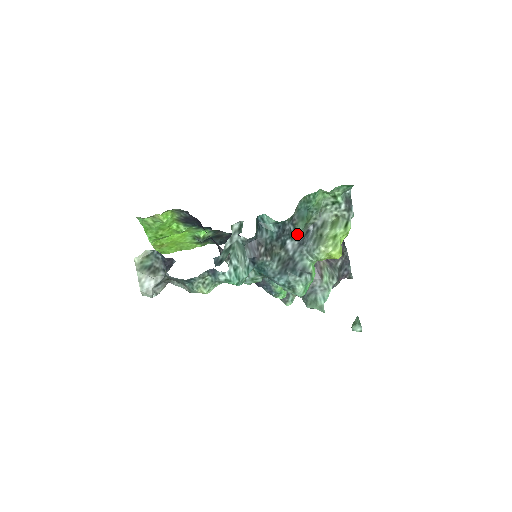
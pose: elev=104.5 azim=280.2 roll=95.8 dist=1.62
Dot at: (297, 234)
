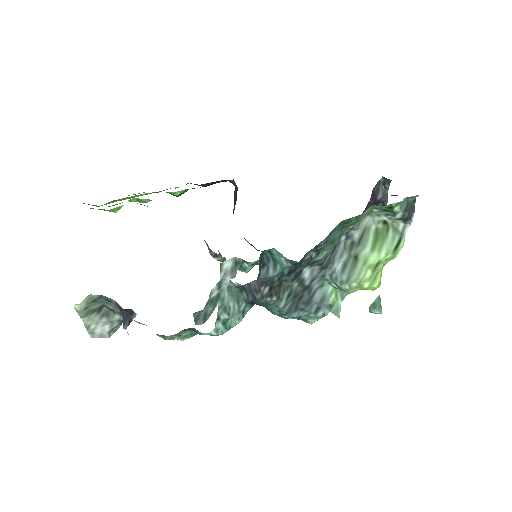
Dot at: (320, 258)
